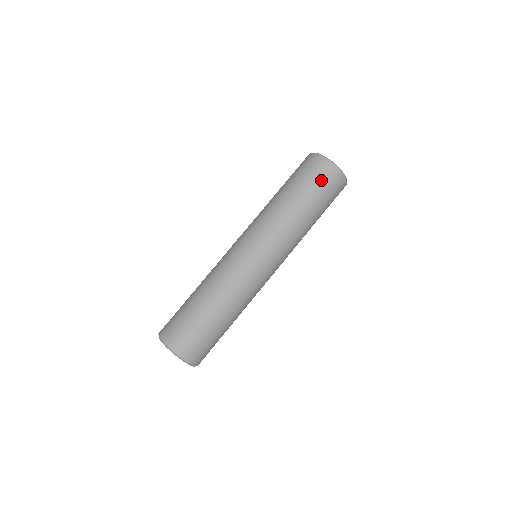
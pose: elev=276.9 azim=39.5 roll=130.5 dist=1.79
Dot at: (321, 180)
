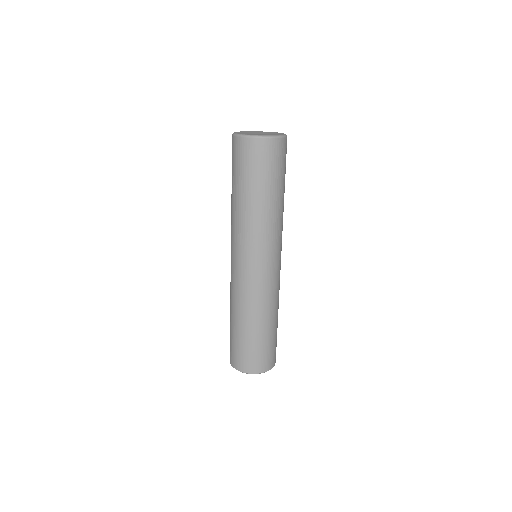
Dot at: (253, 162)
